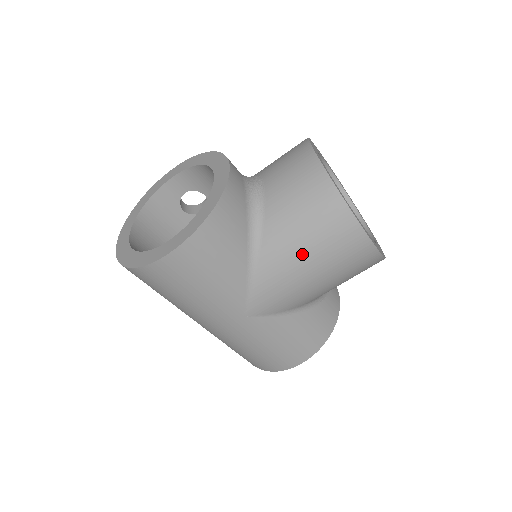
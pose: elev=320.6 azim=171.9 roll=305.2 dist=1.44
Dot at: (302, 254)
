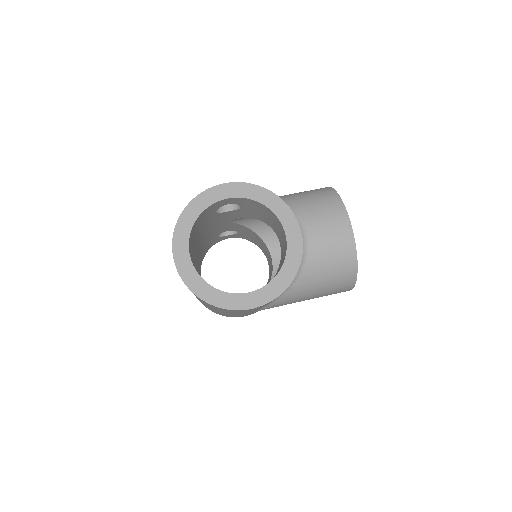
Dot at: (312, 294)
